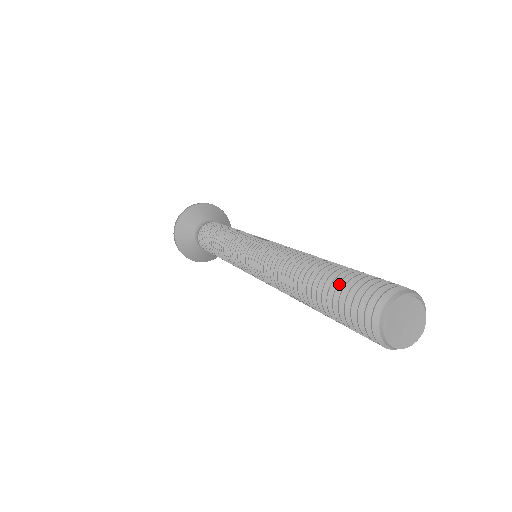
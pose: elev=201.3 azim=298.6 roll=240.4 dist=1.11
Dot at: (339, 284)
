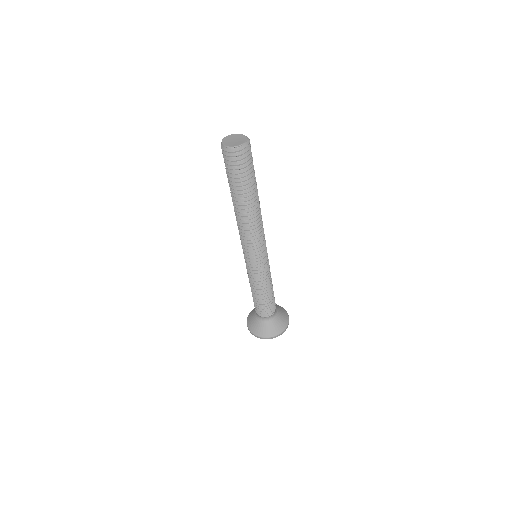
Dot at: occluded
